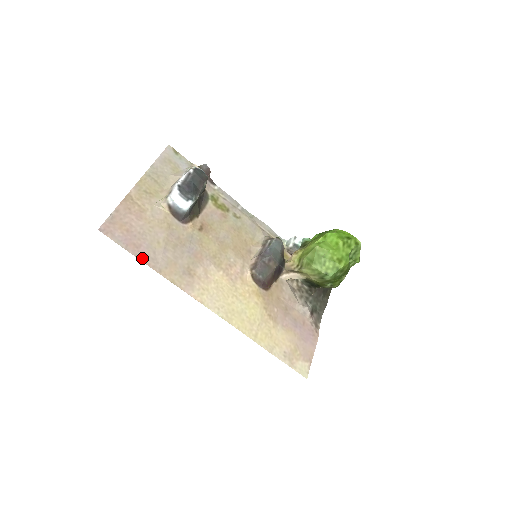
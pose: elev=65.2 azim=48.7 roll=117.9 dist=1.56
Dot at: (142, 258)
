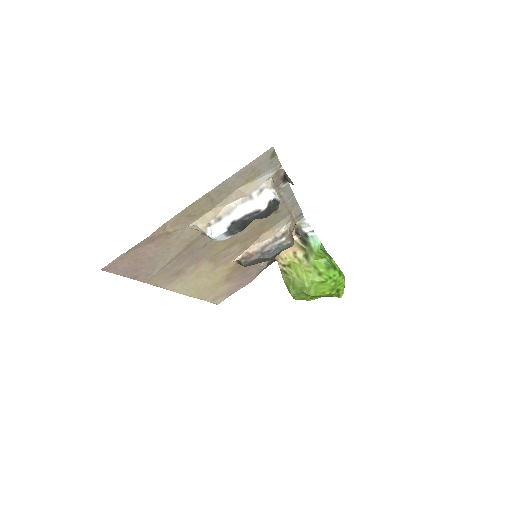
Dot at: (137, 277)
